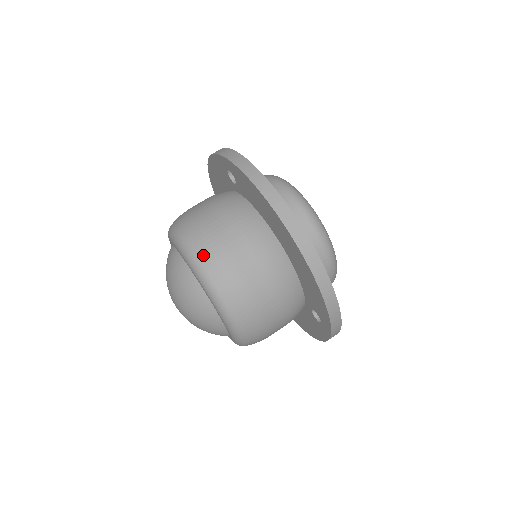
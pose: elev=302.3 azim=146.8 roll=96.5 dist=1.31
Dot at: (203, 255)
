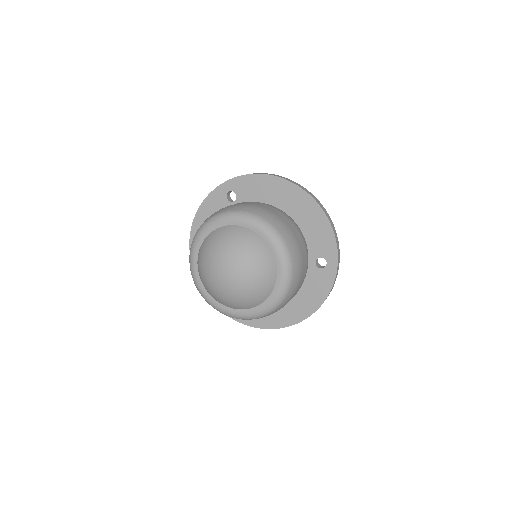
Dot at: (249, 209)
